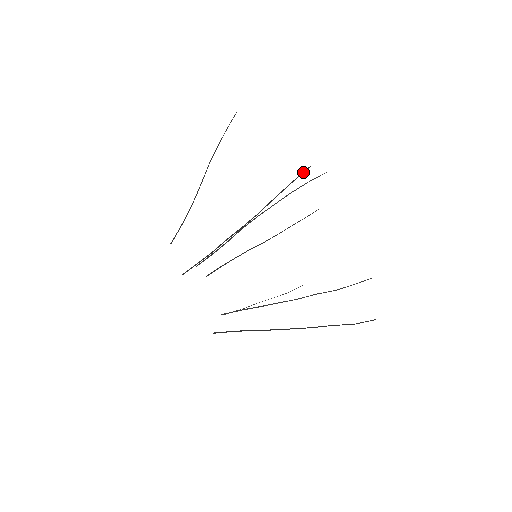
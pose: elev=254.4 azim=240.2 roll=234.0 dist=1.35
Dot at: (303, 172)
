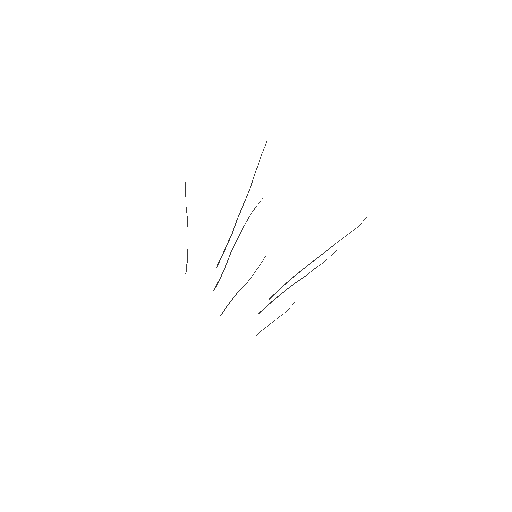
Dot at: occluded
